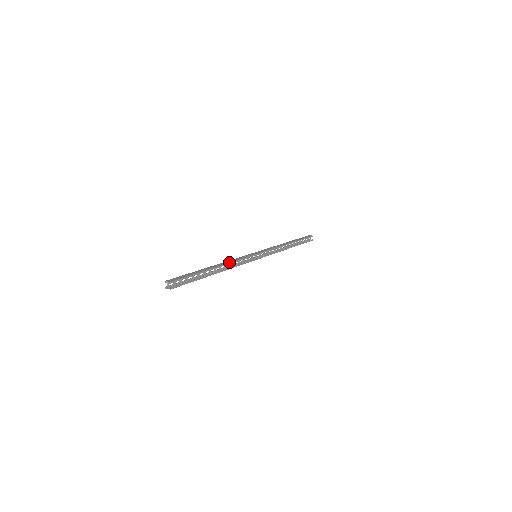
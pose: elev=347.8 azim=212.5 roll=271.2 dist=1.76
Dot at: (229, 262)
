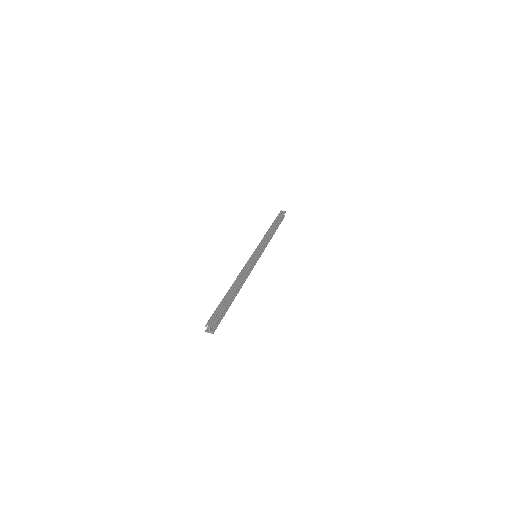
Dot at: (244, 276)
